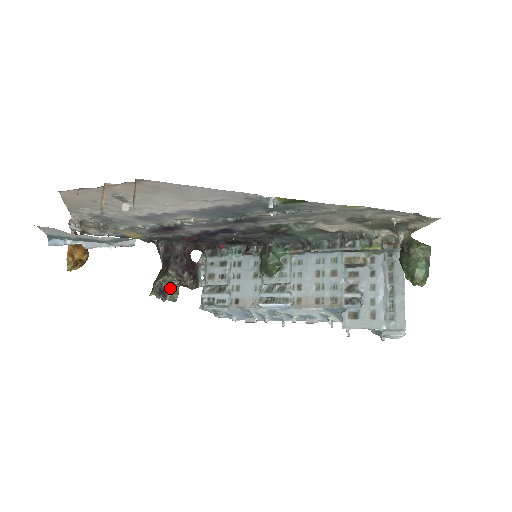
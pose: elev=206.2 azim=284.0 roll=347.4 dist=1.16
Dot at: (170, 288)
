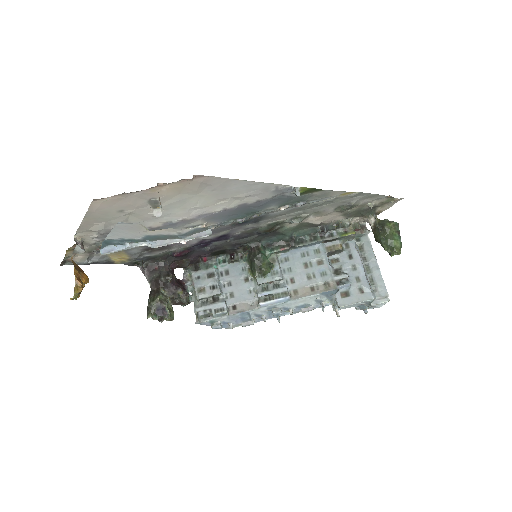
Dot at: (167, 307)
